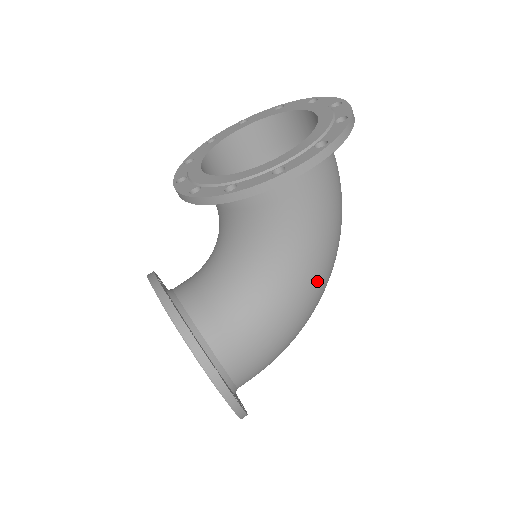
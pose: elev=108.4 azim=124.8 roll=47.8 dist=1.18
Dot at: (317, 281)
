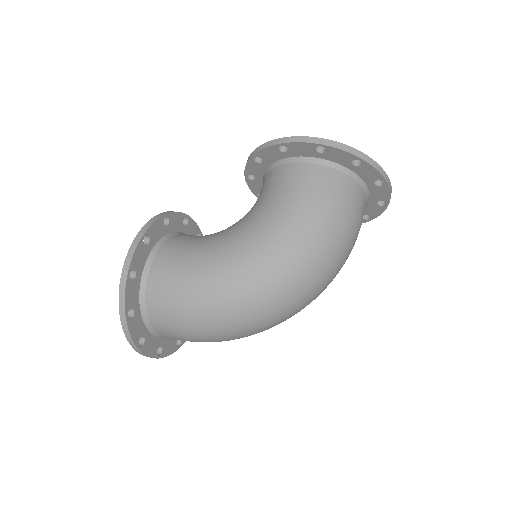
Dot at: (259, 255)
